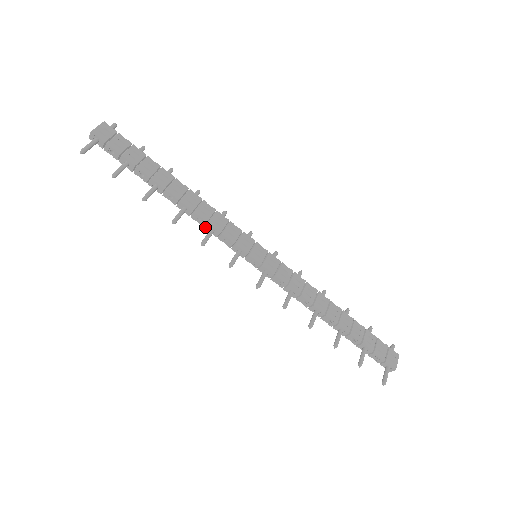
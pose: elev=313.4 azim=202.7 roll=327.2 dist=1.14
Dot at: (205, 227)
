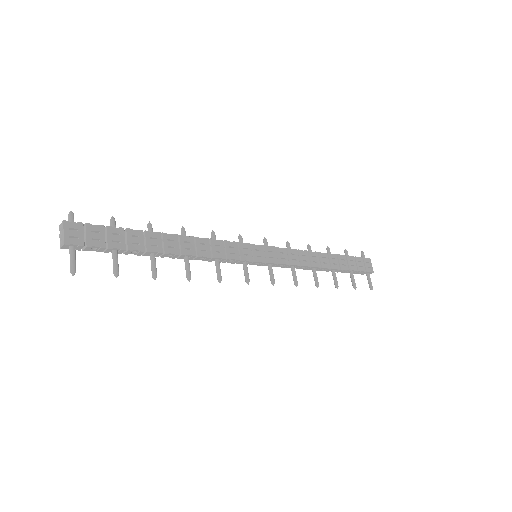
Dot at: (209, 261)
